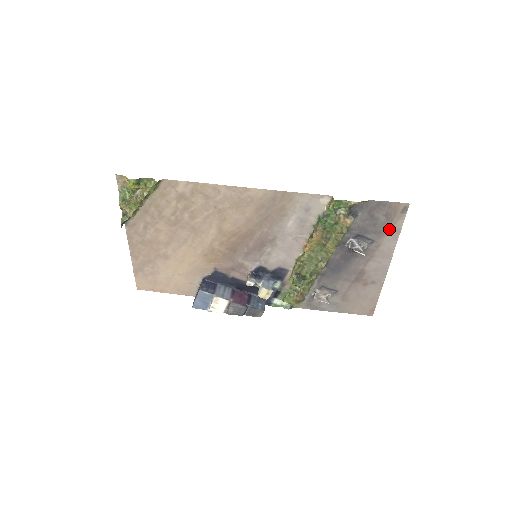
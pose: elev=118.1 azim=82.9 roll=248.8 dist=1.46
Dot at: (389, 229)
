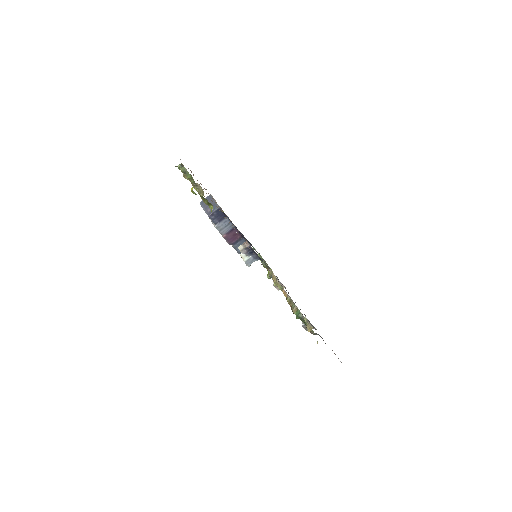
Dot at: occluded
